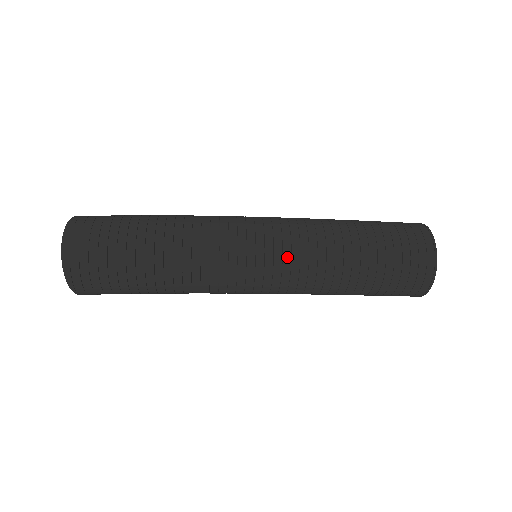
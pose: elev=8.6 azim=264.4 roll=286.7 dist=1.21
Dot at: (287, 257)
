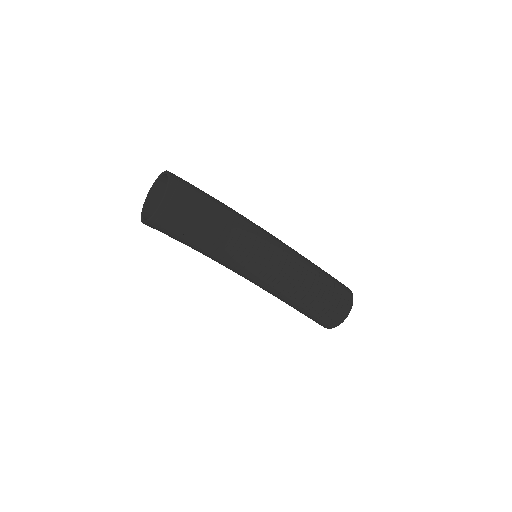
Dot at: occluded
